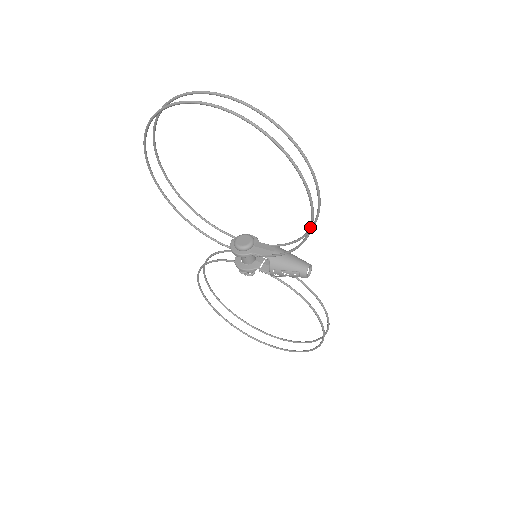
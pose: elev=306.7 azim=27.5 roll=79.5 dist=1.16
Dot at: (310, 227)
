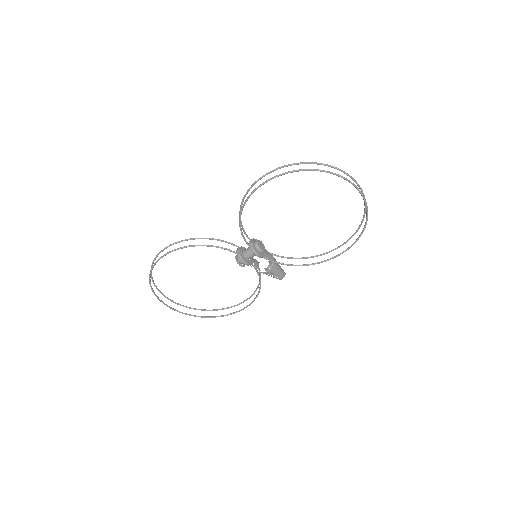
Dot at: occluded
